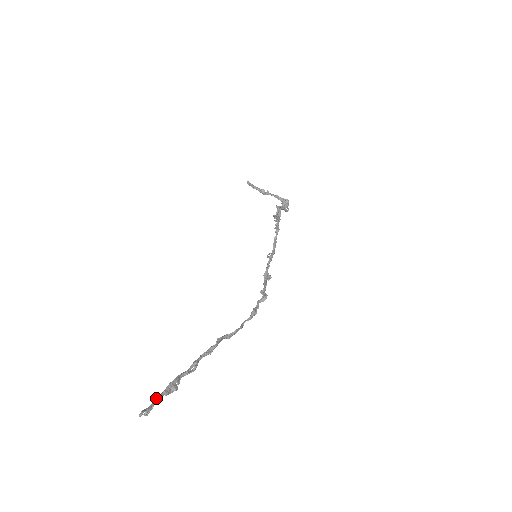
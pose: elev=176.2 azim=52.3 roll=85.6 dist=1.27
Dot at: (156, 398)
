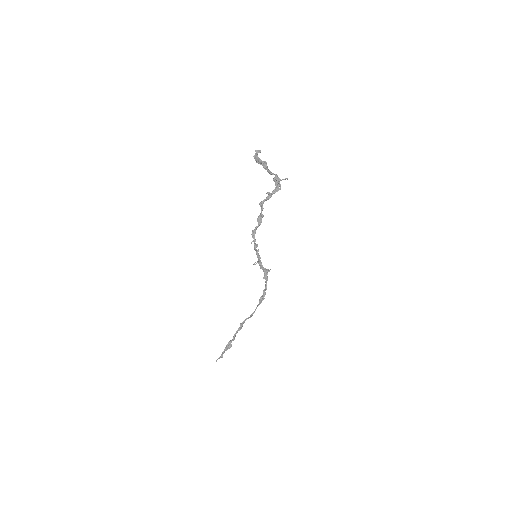
Dot at: (222, 353)
